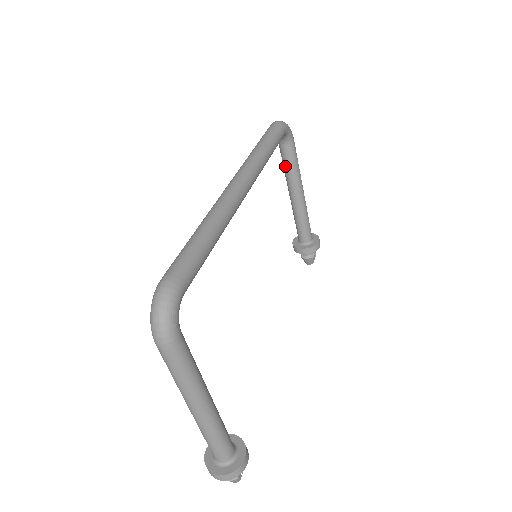
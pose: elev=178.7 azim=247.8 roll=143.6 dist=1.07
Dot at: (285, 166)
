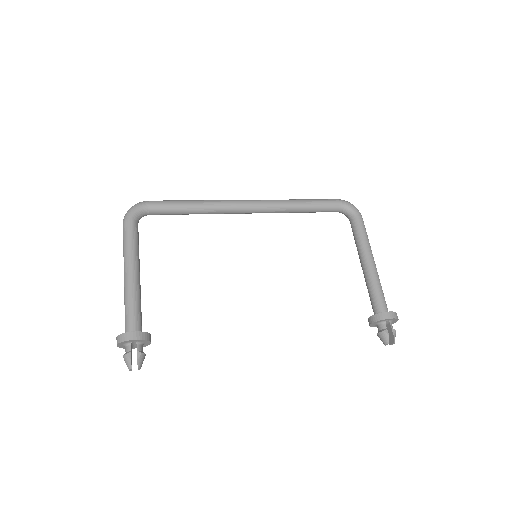
Dot at: (354, 238)
